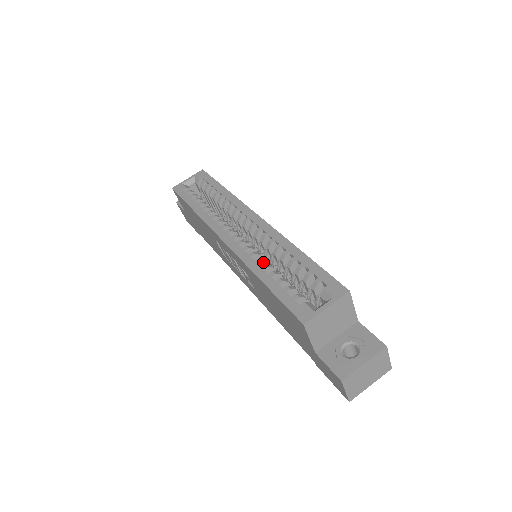
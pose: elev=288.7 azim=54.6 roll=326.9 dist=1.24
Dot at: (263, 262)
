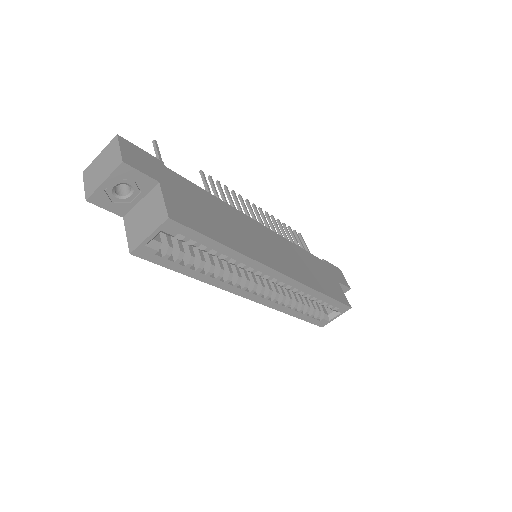
Dot at: (290, 303)
